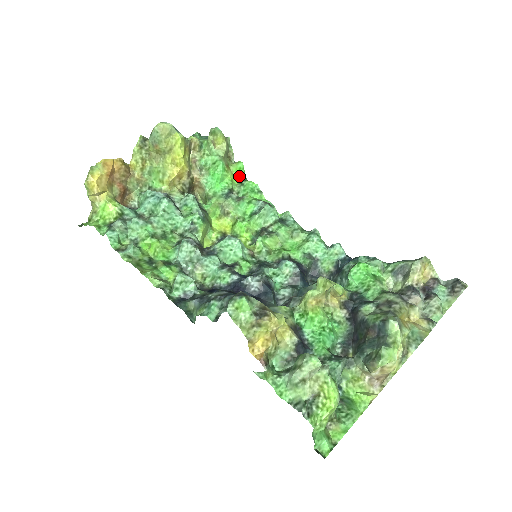
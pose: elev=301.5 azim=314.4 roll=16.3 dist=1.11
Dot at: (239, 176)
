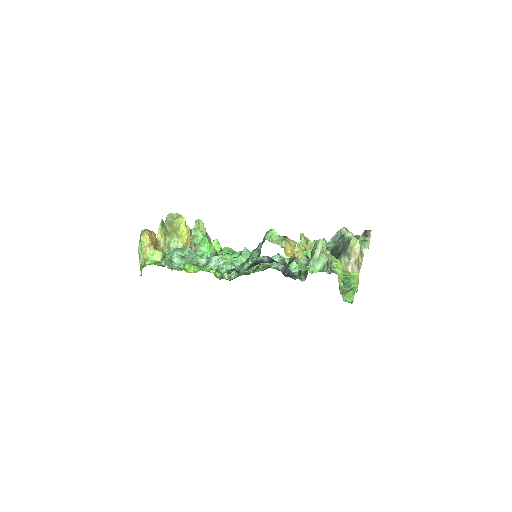
Dot at: (218, 248)
